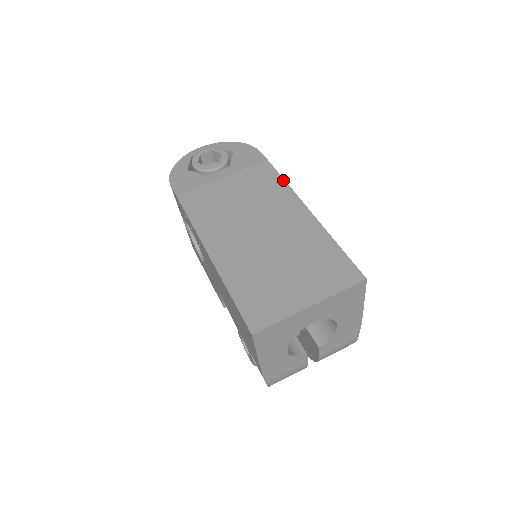
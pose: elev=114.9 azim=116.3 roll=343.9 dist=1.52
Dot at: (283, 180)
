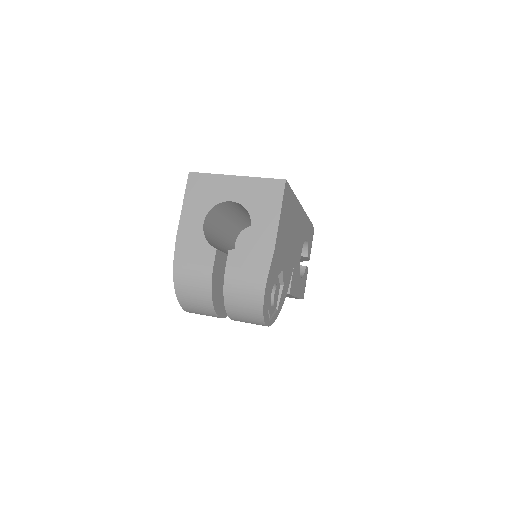
Dot at: (307, 216)
